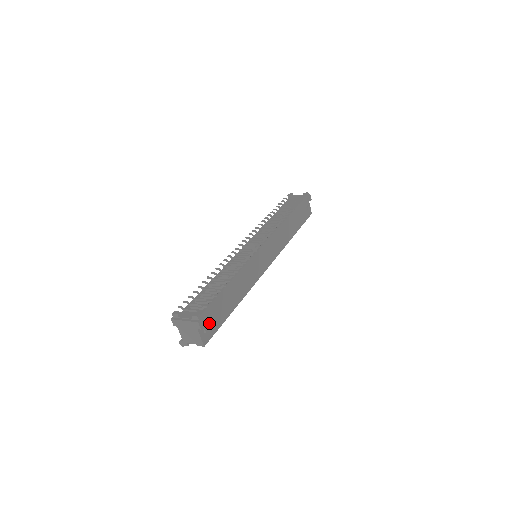
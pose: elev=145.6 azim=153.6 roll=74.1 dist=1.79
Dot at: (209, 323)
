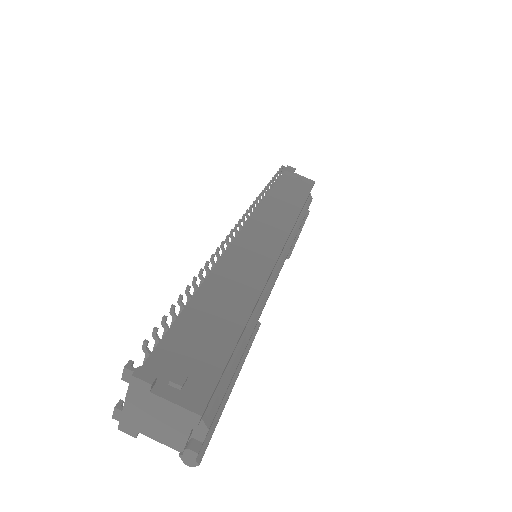
Dot at: (184, 369)
